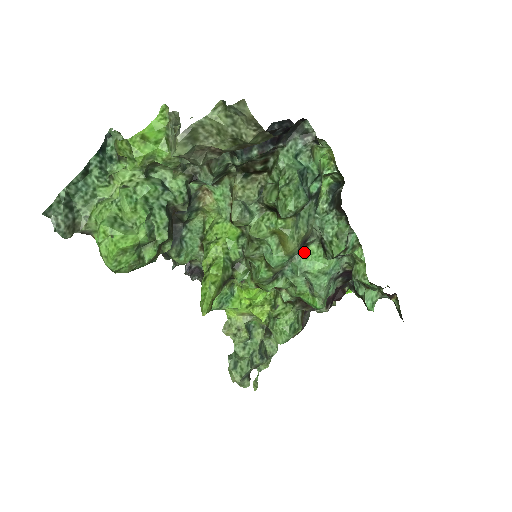
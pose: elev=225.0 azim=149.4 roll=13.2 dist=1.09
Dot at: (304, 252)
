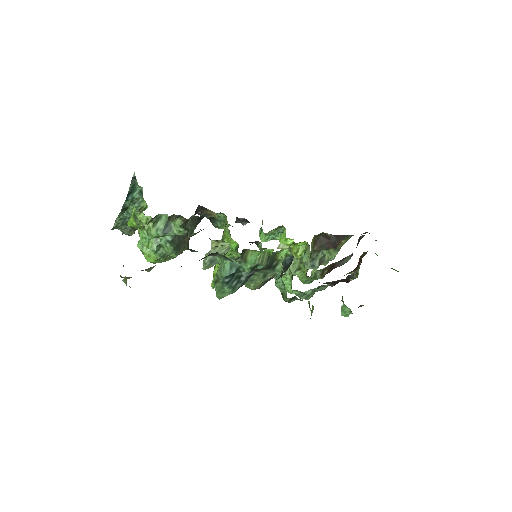
Dot at: occluded
